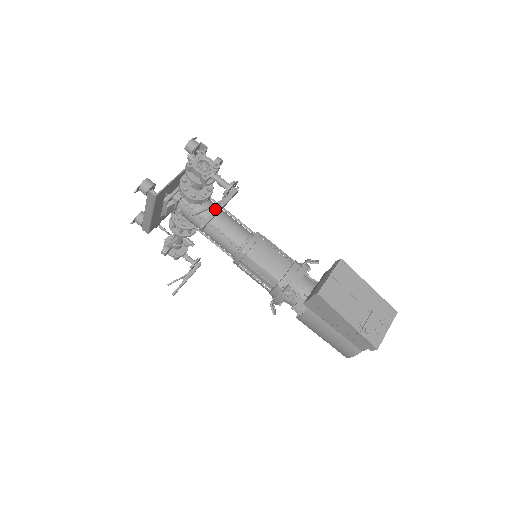
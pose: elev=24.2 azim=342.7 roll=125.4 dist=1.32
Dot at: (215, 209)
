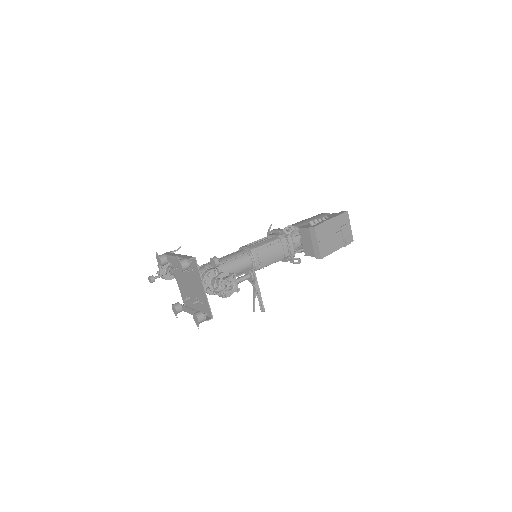
Dot at: (259, 297)
